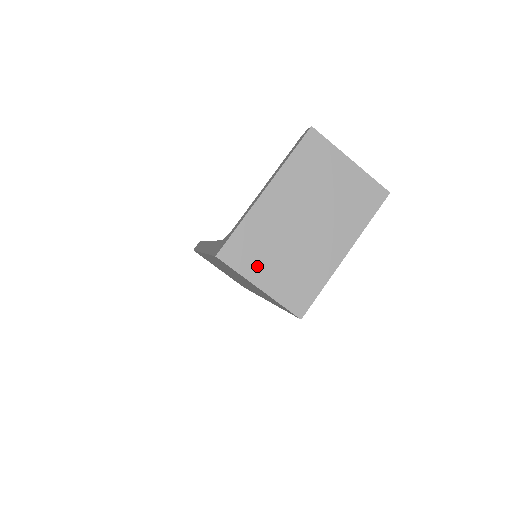
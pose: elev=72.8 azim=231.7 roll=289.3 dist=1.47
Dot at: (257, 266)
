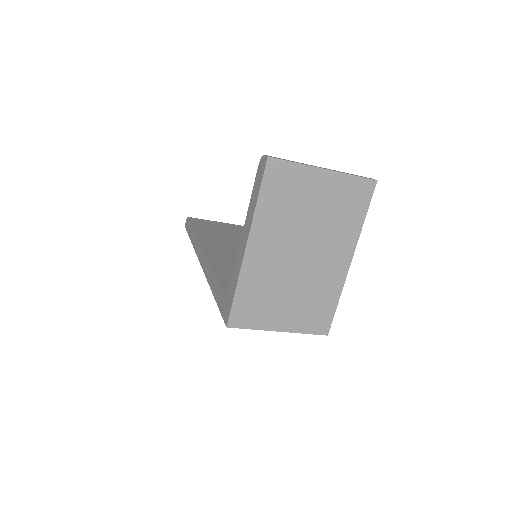
Dot at: (269, 315)
